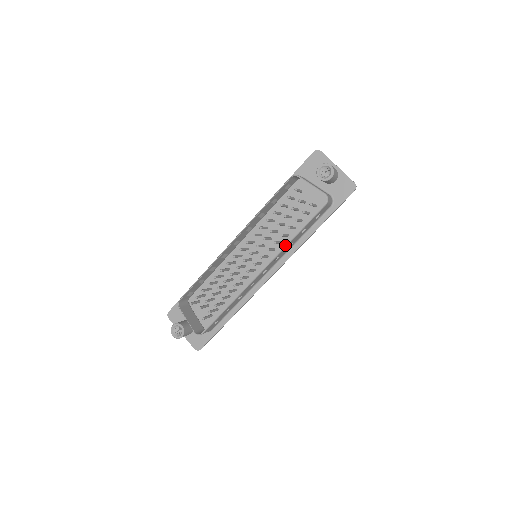
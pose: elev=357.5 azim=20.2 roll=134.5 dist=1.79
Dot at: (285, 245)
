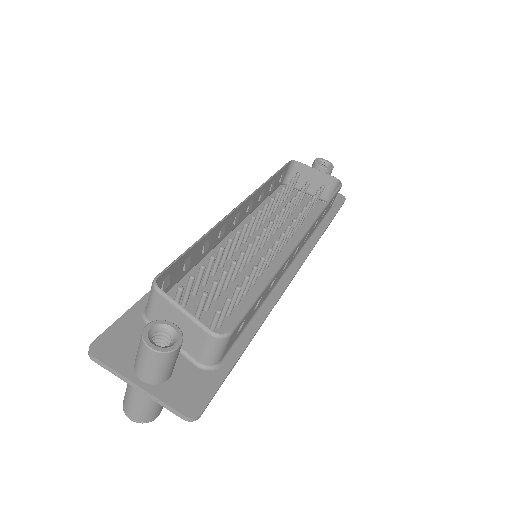
Dot at: (319, 212)
